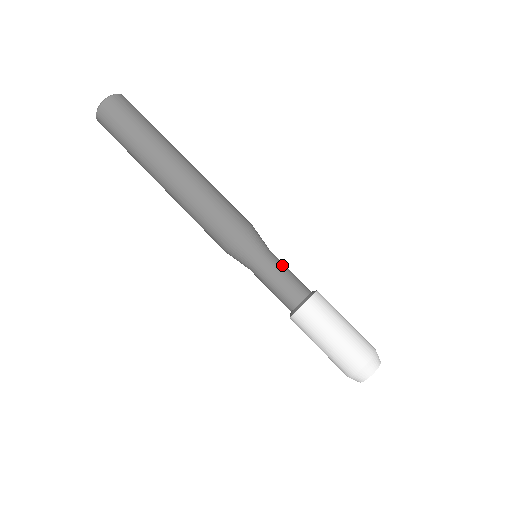
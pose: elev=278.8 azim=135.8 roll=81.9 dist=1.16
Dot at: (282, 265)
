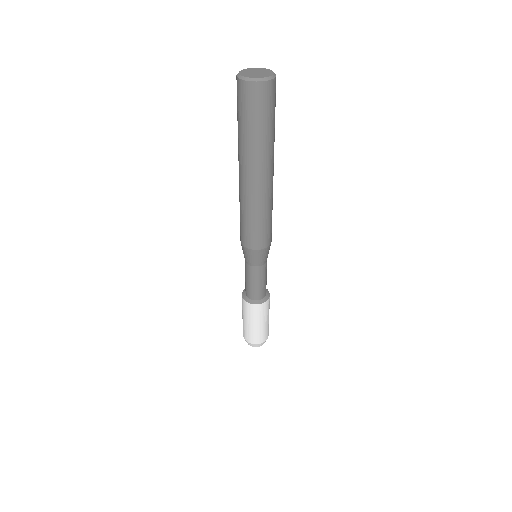
Dot at: (256, 278)
